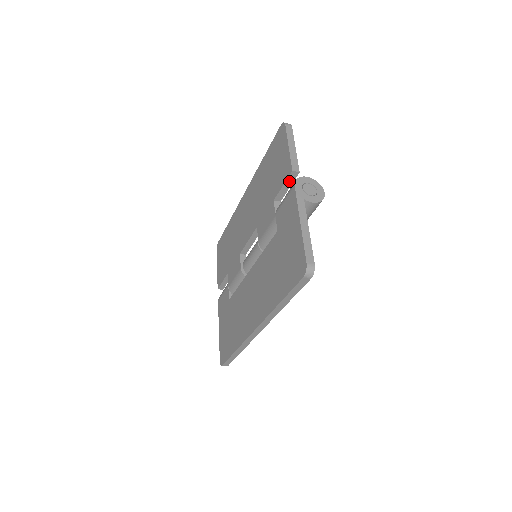
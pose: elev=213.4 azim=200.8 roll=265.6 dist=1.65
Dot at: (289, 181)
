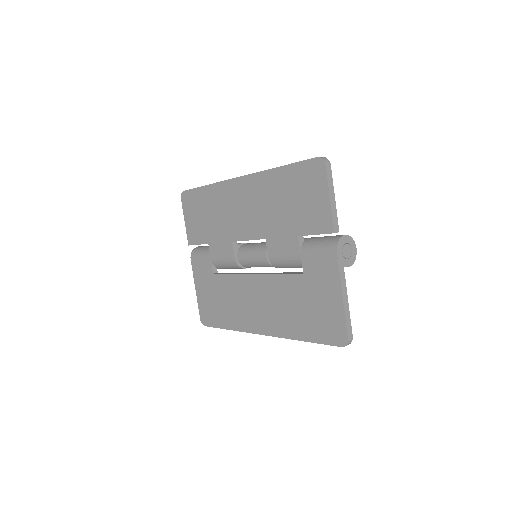
Dot at: (324, 233)
